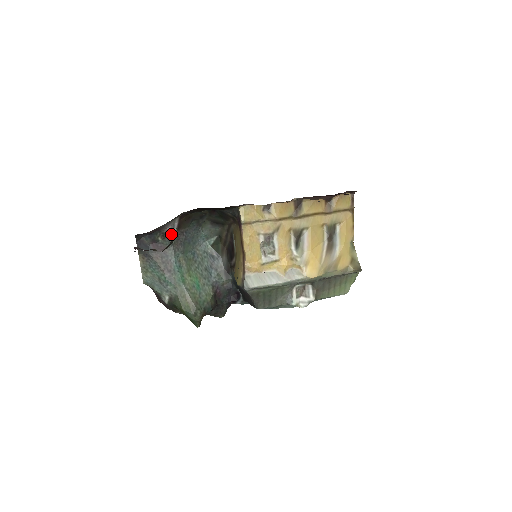
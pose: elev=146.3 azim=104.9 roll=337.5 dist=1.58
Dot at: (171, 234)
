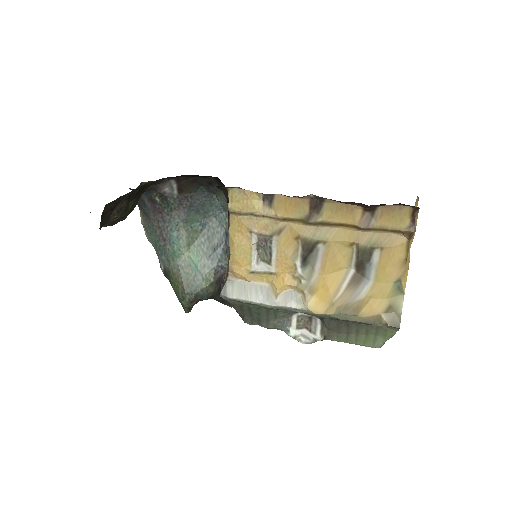
Dot at: (171, 196)
